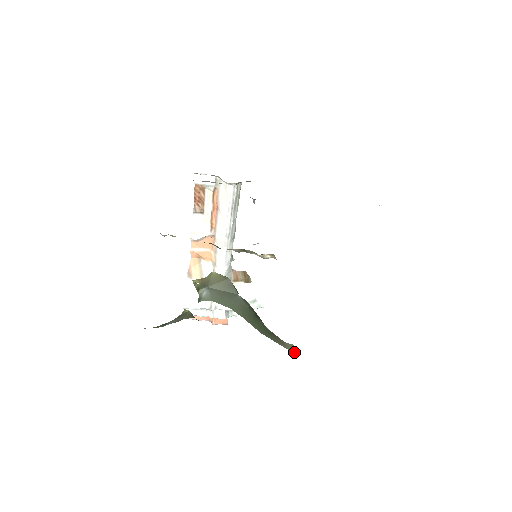
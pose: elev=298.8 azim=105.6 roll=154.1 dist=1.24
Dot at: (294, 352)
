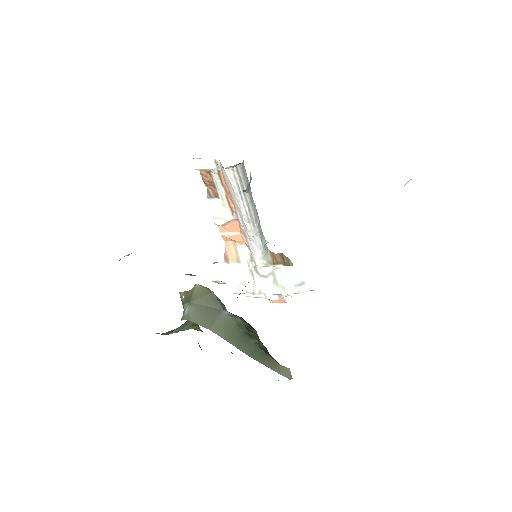
Dot at: (289, 378)
